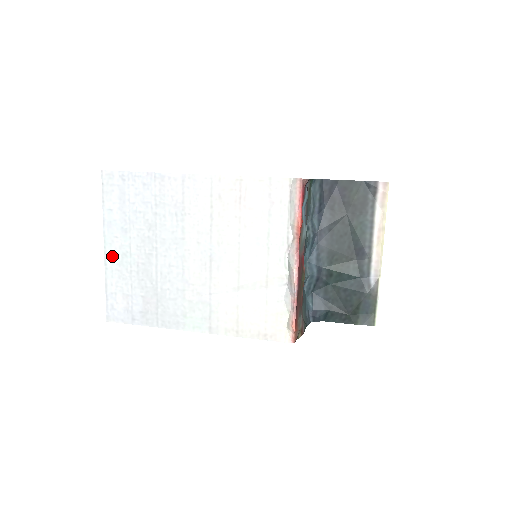
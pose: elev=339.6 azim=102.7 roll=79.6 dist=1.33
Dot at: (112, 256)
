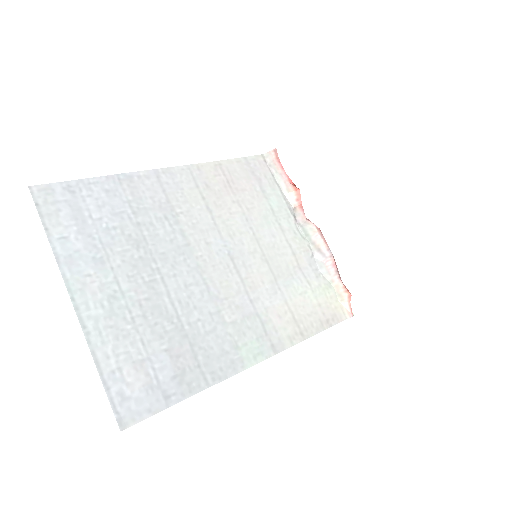
Dot at: (91, 308)
